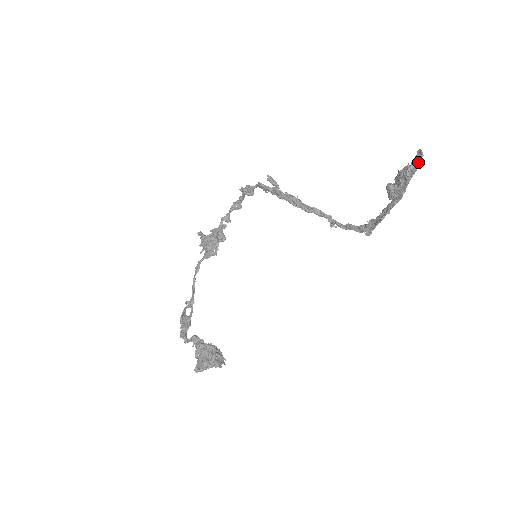
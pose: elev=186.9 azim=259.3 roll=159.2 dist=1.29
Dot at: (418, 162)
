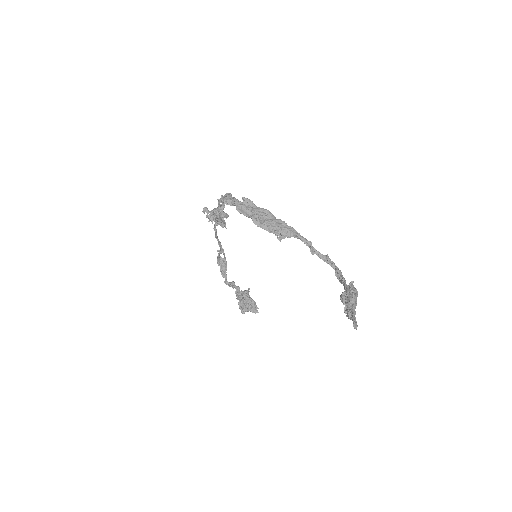
Dot at: occluded
